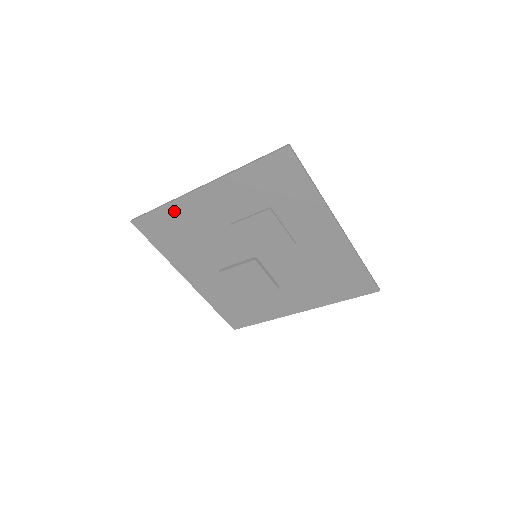
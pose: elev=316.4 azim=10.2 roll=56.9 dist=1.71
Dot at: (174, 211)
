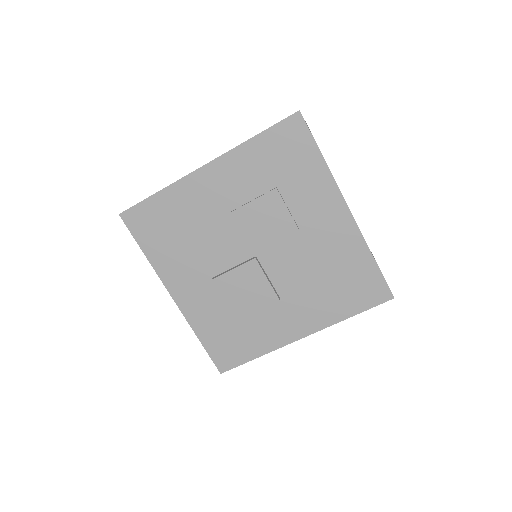
Dot at: (170, 198)
